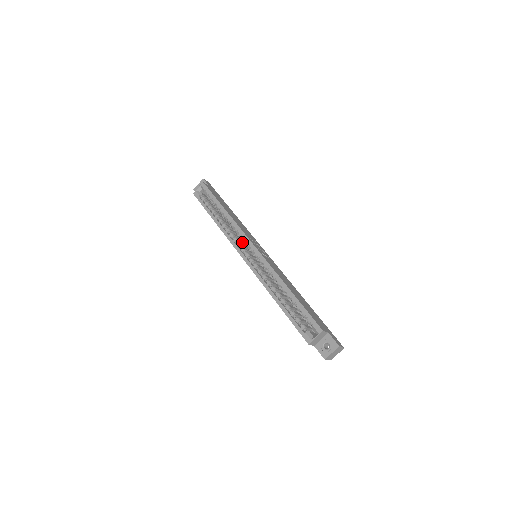
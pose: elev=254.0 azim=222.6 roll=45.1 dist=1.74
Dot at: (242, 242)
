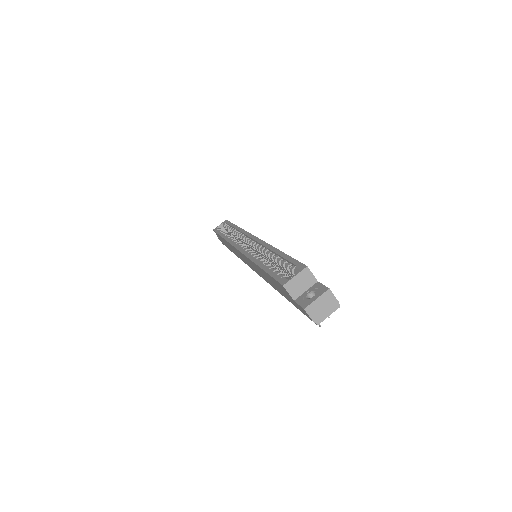
Dot at: occluded
